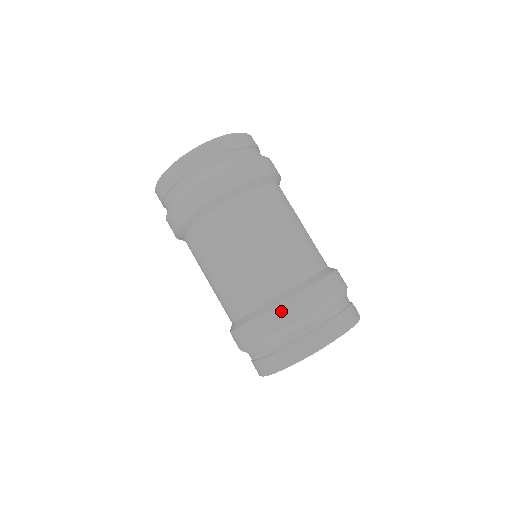
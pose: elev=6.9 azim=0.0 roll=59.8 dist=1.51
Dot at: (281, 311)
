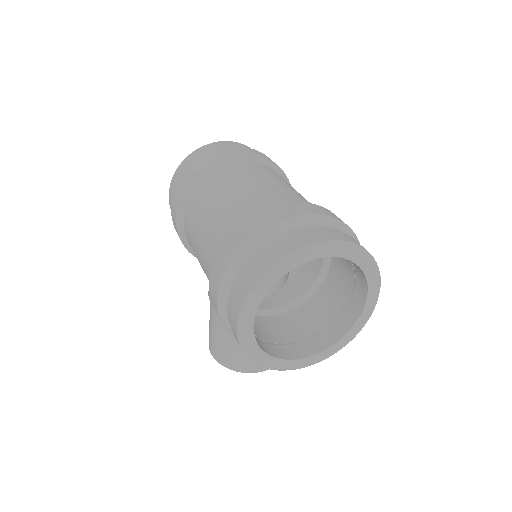
Dot at: (283, 208)
